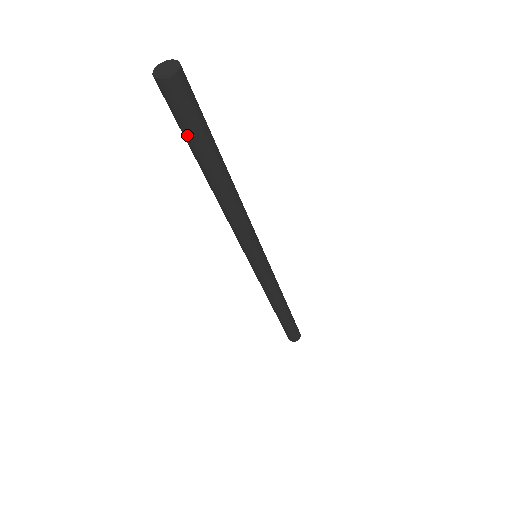
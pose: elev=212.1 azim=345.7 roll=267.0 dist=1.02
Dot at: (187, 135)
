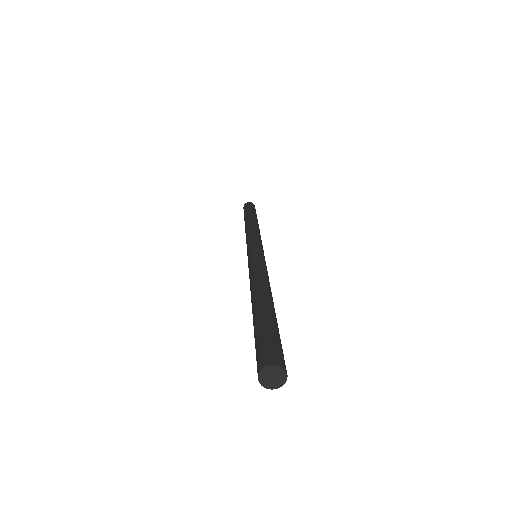
Dot at: occluded
